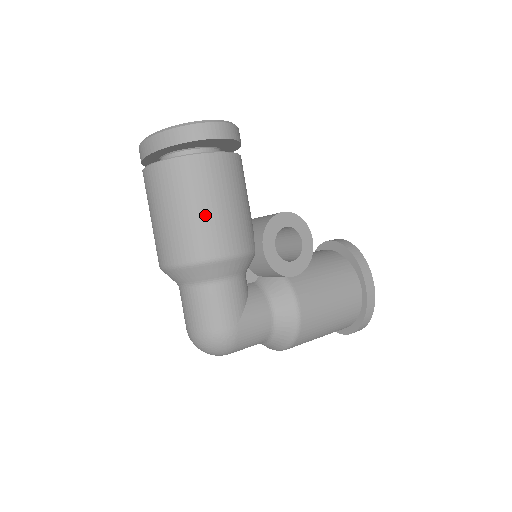
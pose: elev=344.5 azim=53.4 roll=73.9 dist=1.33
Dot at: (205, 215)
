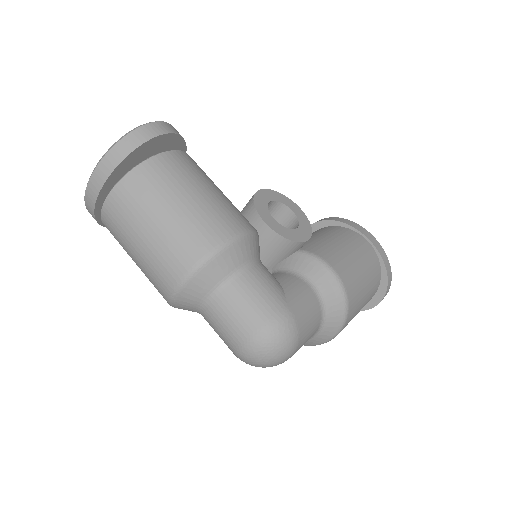
Dot at: (193, 205)
